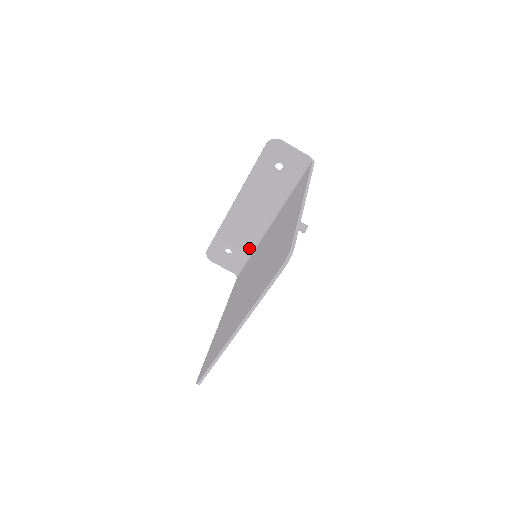
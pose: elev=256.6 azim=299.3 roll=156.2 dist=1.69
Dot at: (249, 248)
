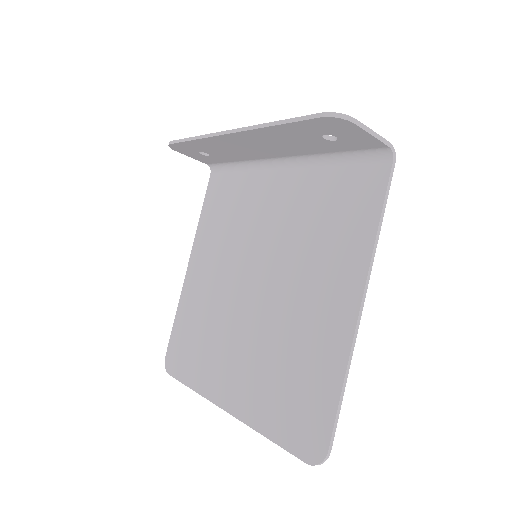
Dot at: (238, 161)
